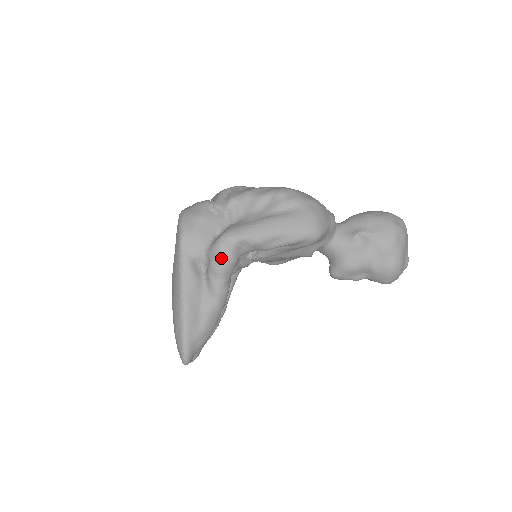
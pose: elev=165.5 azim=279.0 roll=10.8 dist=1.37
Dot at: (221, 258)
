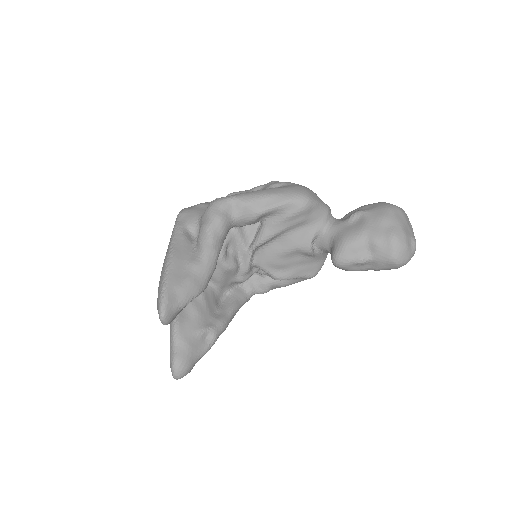
Dot at: (210, 215)
